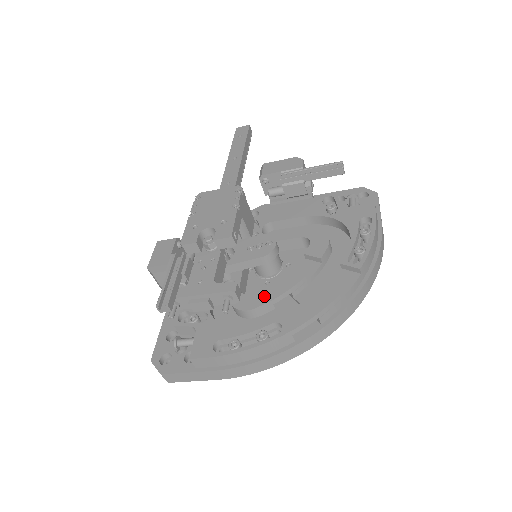
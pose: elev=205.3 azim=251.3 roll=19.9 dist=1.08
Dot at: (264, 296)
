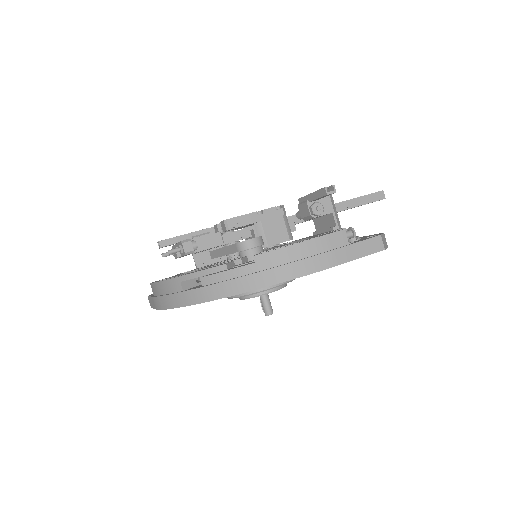
Dot at: occluded
